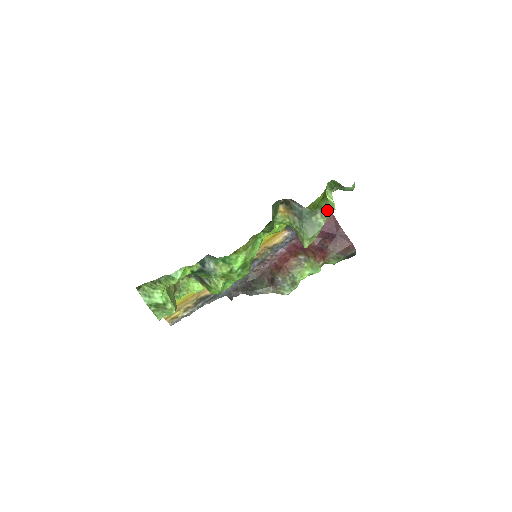
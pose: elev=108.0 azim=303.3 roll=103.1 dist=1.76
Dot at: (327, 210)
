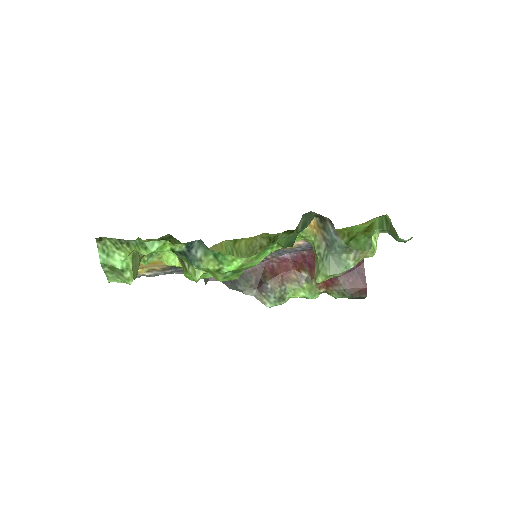
Dot at: (365, 254)
